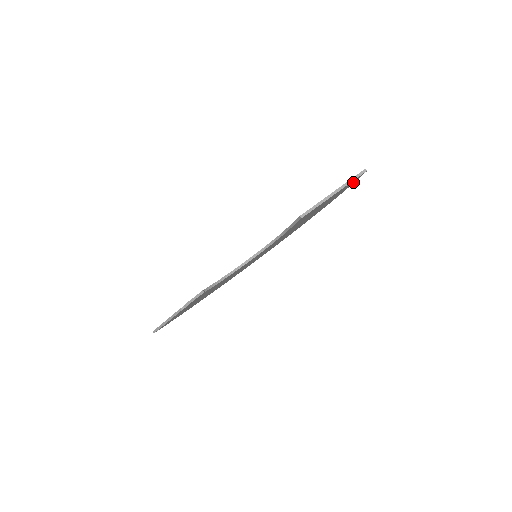
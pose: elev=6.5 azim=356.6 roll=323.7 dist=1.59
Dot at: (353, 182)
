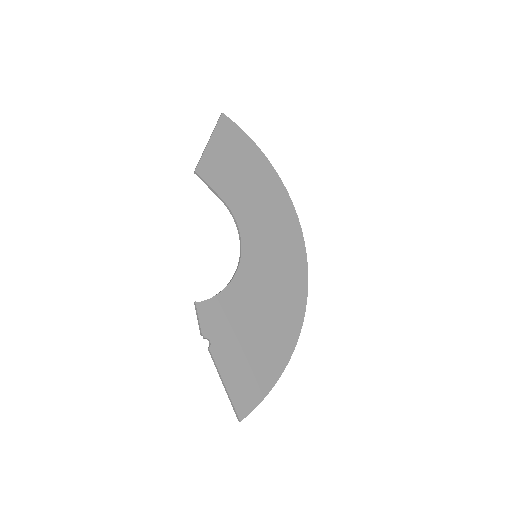
Dot at: (237, 131)
